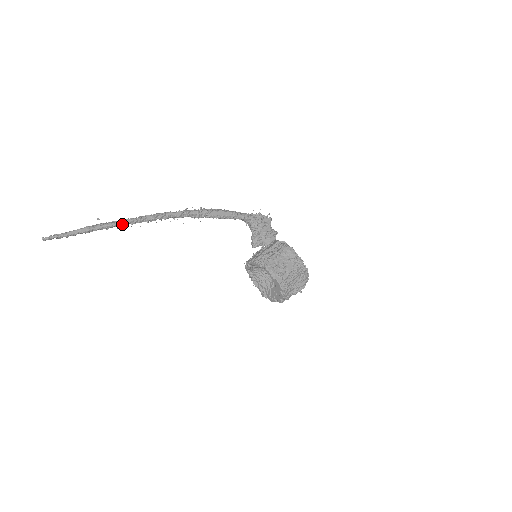
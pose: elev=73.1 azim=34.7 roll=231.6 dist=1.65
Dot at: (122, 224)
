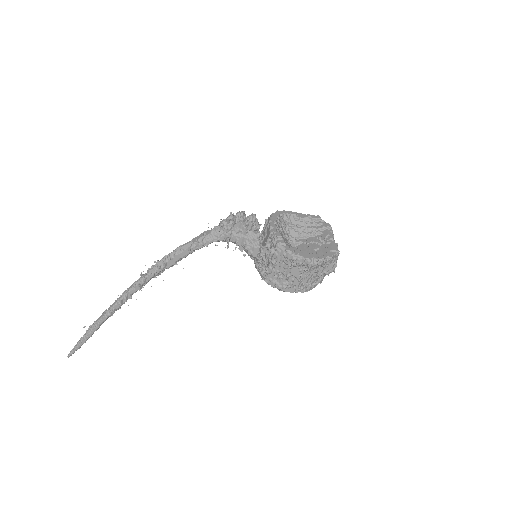
Dot at: (103, 322)
